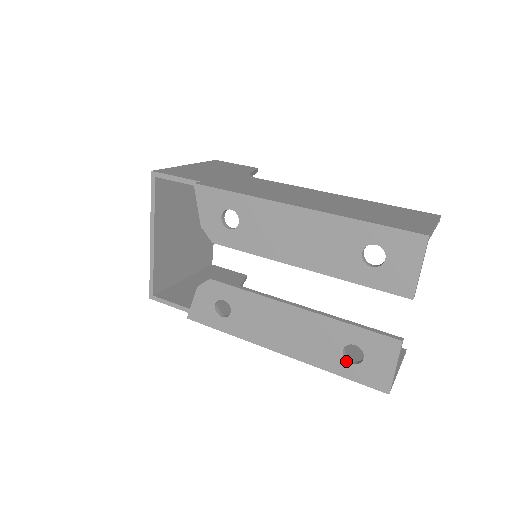
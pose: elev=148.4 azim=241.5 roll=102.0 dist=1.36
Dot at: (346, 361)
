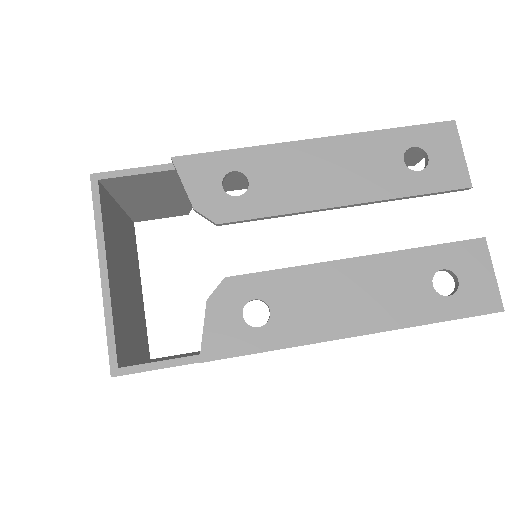
Dot at: (442, 296)
